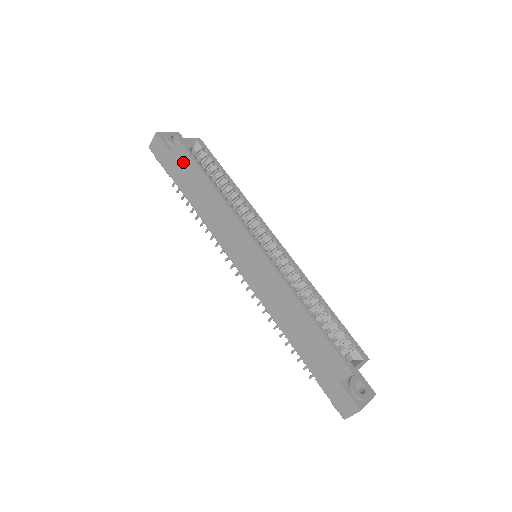
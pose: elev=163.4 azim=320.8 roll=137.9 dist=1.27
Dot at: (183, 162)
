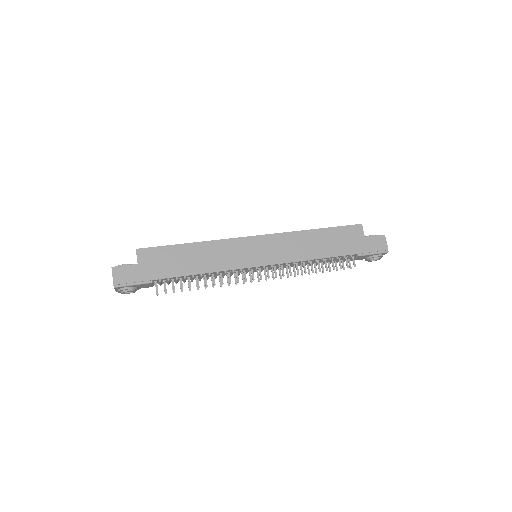
Dot at: (156, 257)
